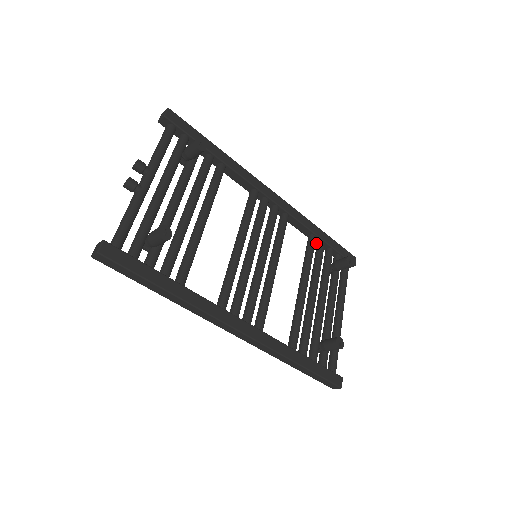
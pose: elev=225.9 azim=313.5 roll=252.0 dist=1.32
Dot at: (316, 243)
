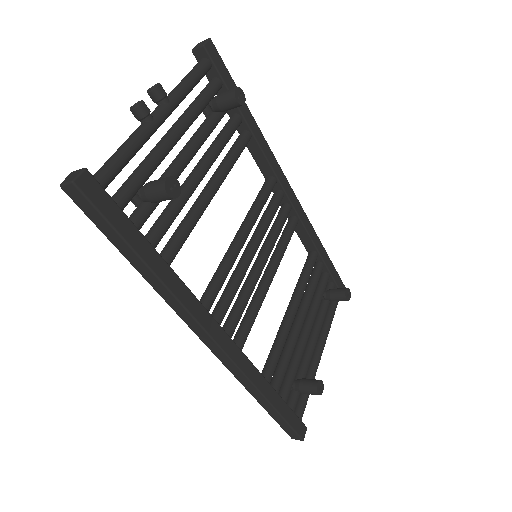
Dot at: occluded
